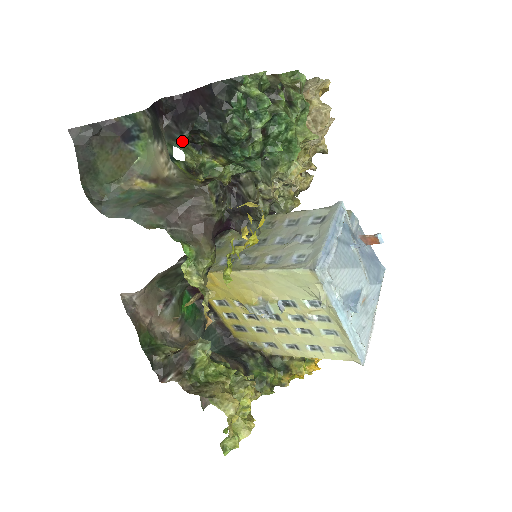
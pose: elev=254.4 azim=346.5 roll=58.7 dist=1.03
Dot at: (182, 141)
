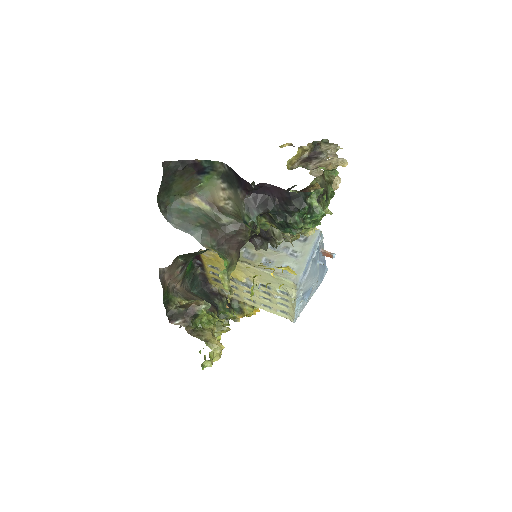
Dot at: (257, 216)
